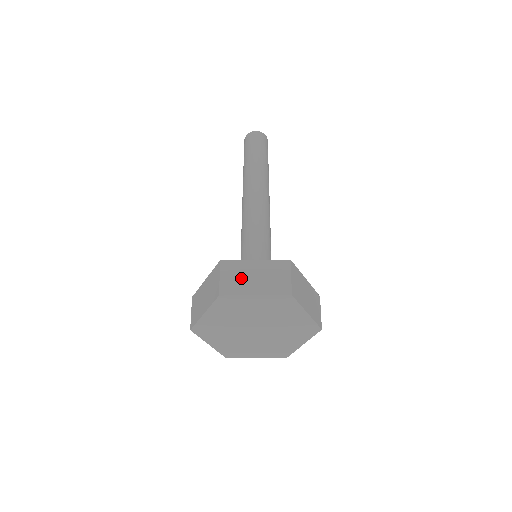
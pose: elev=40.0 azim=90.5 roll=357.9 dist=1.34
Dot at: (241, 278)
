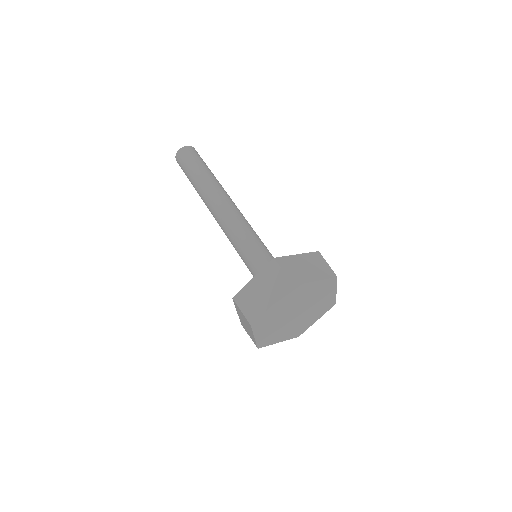
Dot at: (298, 270)
